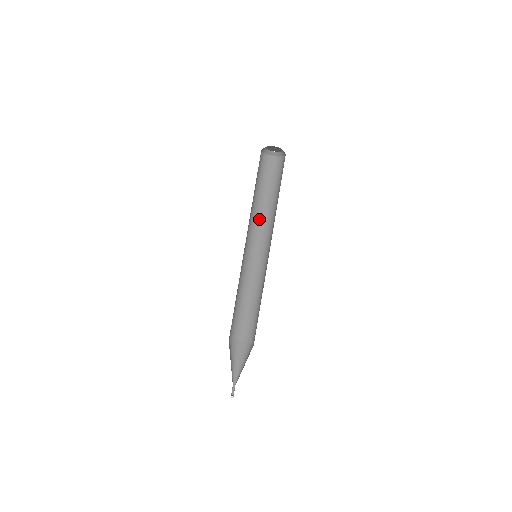
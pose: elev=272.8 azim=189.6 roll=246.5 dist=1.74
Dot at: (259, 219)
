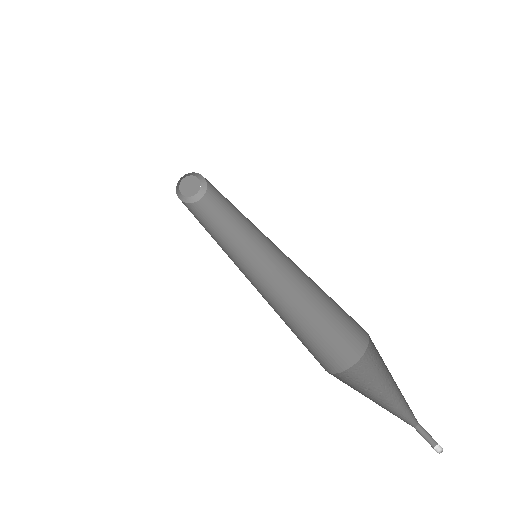
Dot at: (219, 243)
